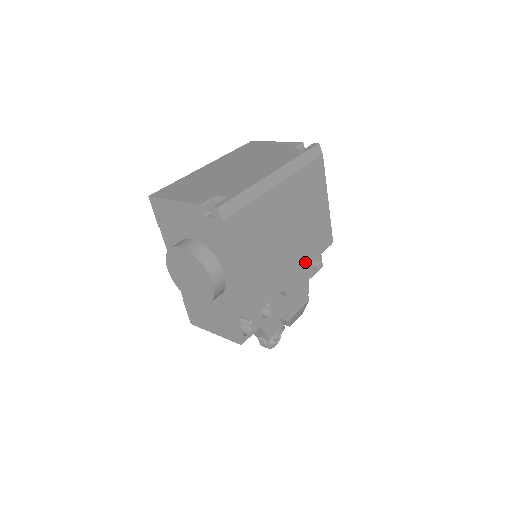
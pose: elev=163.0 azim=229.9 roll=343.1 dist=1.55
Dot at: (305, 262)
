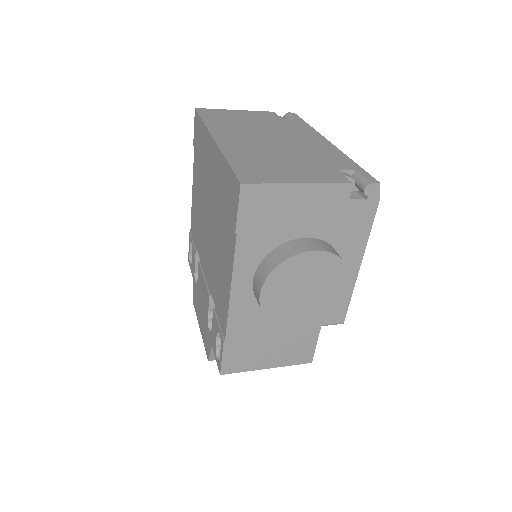
Dot at: occluded
